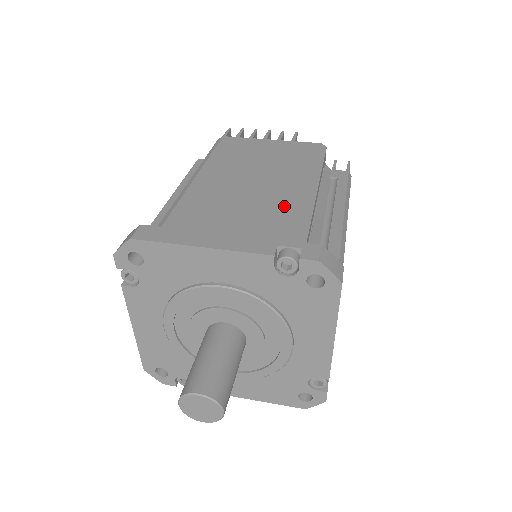
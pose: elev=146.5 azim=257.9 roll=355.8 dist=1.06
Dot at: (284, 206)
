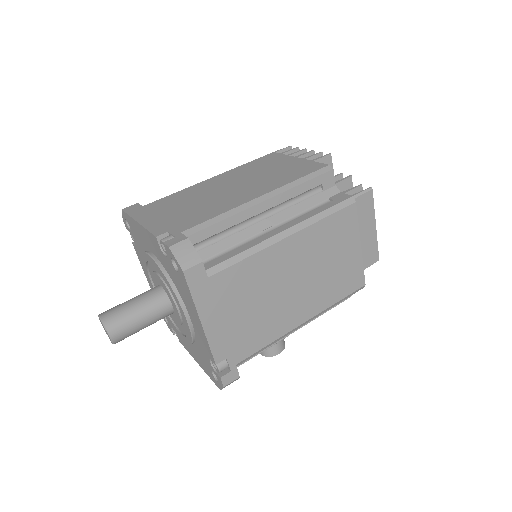
Dot at: (216, 208)
